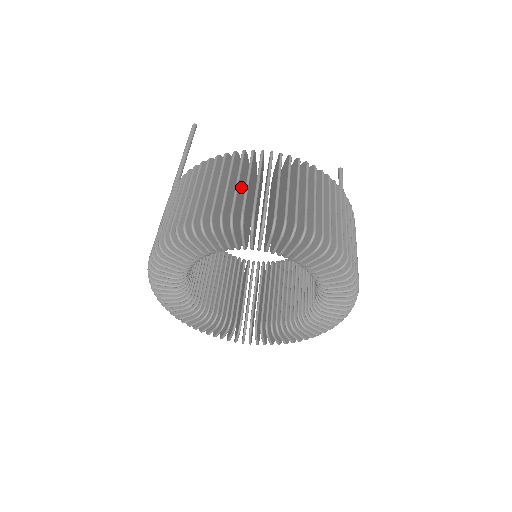
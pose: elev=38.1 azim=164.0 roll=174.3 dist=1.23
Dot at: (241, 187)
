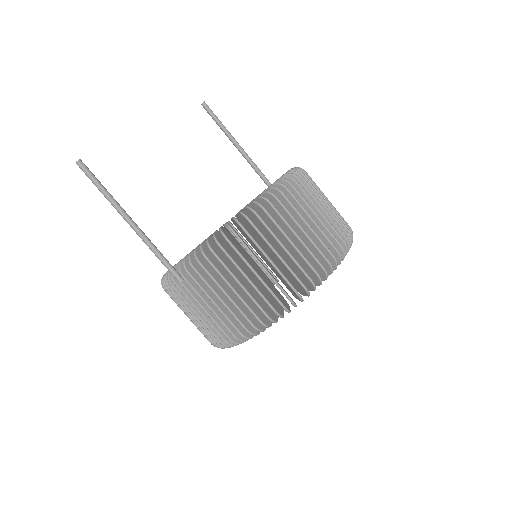
Dot at: (286, 241)
